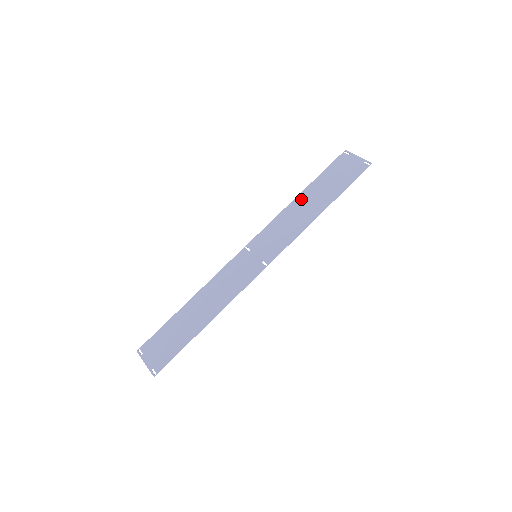
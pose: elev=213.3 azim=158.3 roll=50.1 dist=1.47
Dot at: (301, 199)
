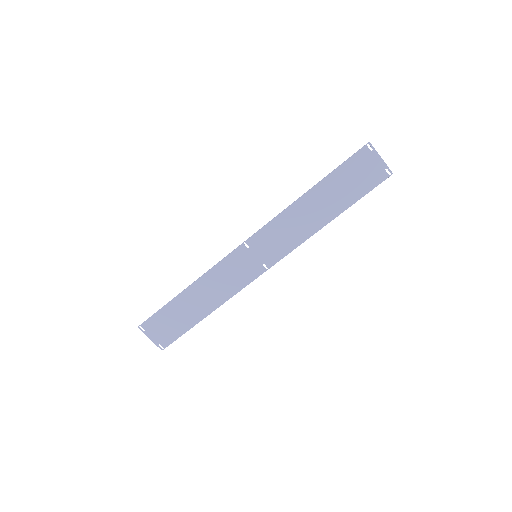
Dot at: (309, 199)
